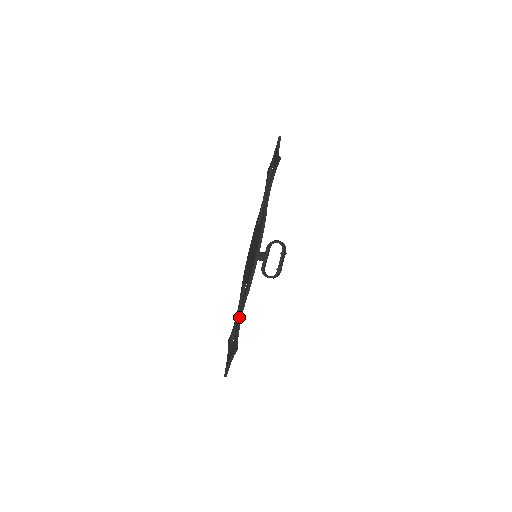
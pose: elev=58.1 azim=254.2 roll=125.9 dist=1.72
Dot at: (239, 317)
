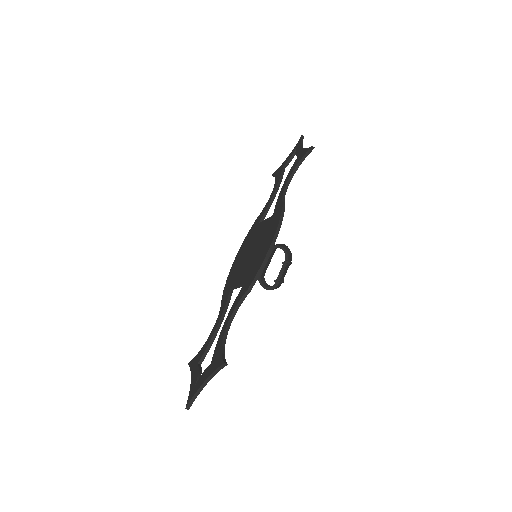
Dot at: (227, 325)
